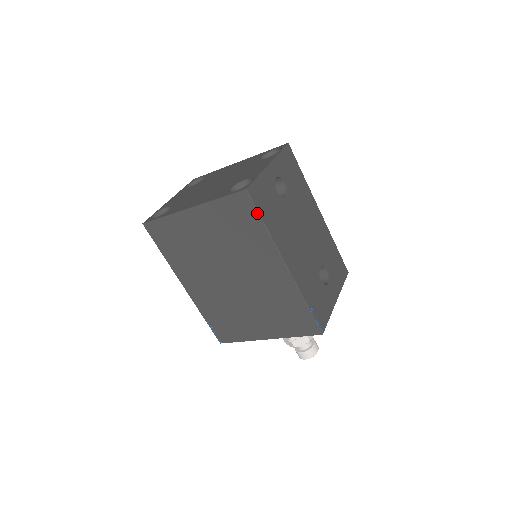
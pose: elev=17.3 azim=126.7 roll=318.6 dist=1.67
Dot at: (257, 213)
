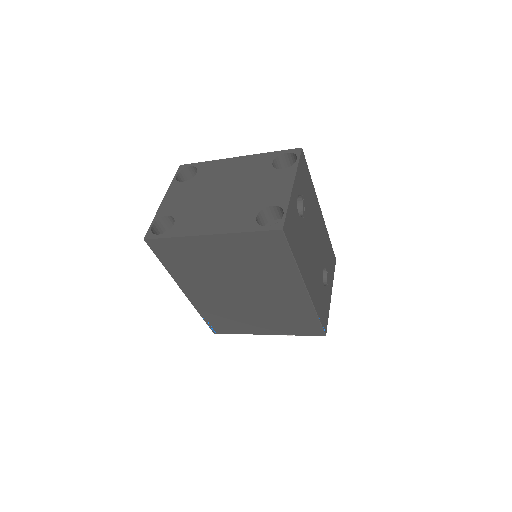
Dot at: (289, 249)
